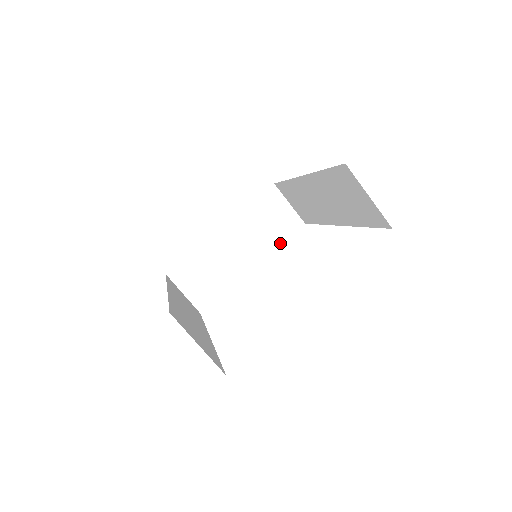
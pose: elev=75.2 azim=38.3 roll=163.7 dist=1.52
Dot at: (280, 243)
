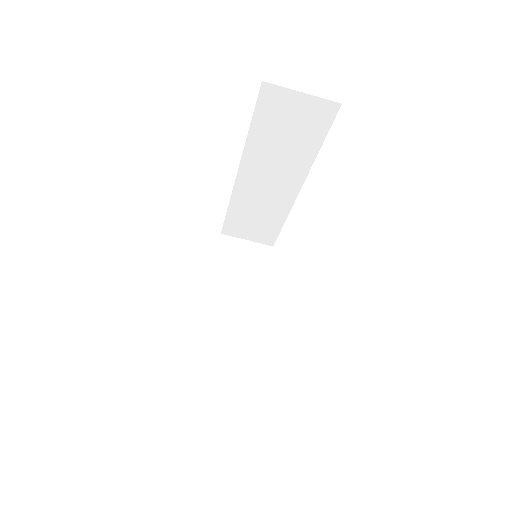
Dot at: (267, 276)
